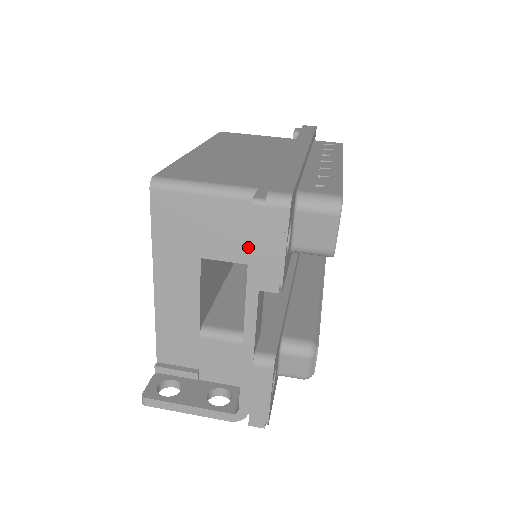
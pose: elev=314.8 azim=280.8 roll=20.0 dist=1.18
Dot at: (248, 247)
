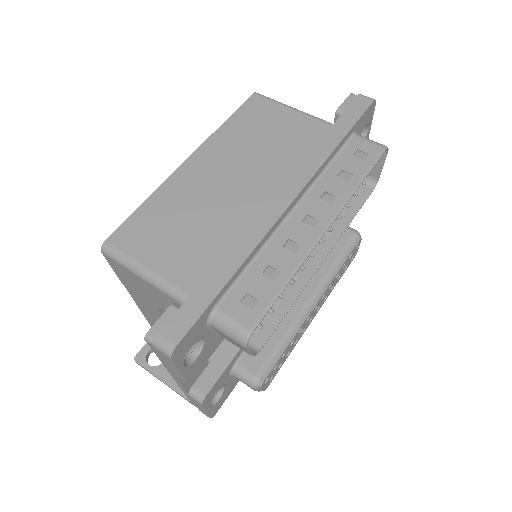
Dot at: occluded
